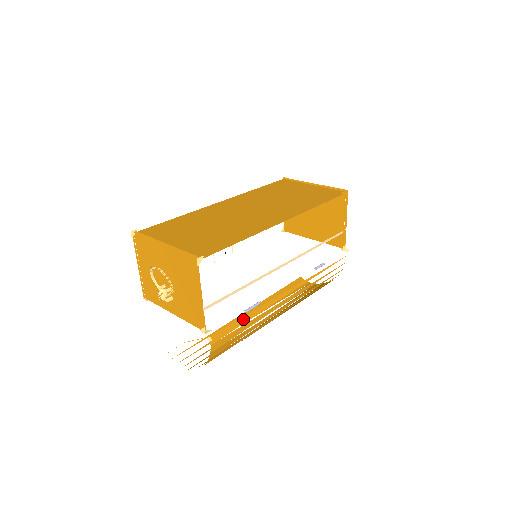
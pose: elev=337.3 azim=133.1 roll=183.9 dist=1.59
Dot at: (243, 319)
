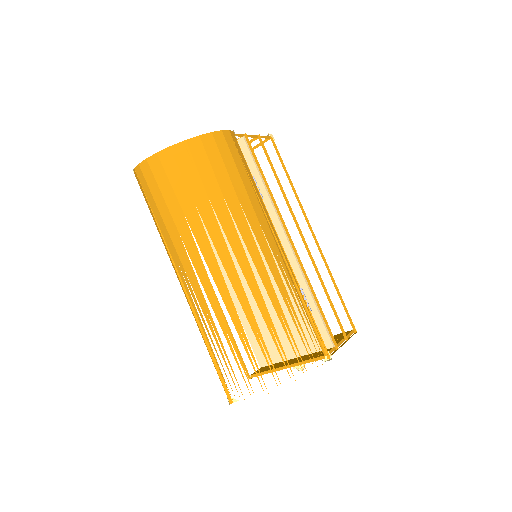
Dot at: (249, 172)
